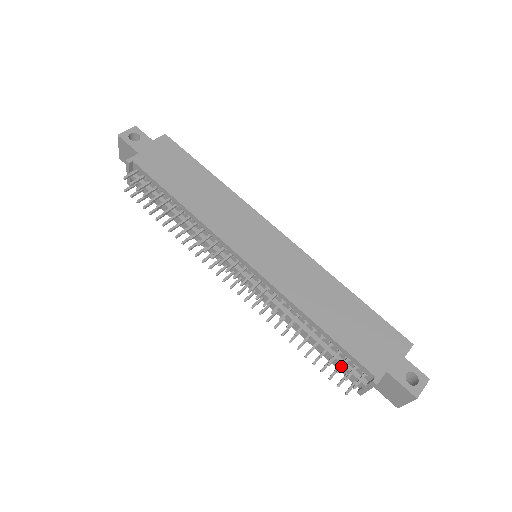
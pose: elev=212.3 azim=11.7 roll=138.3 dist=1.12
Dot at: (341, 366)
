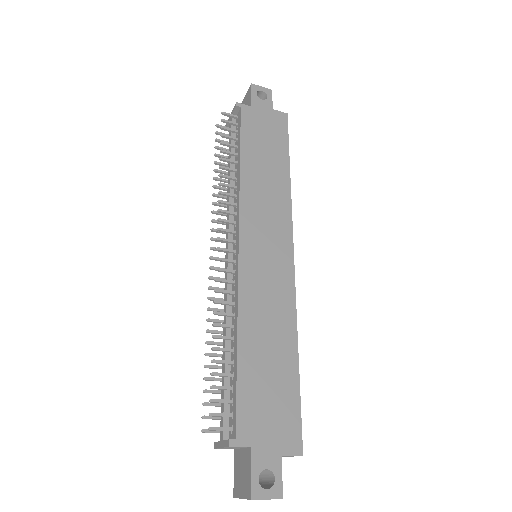
Dot at: (219, 400)
